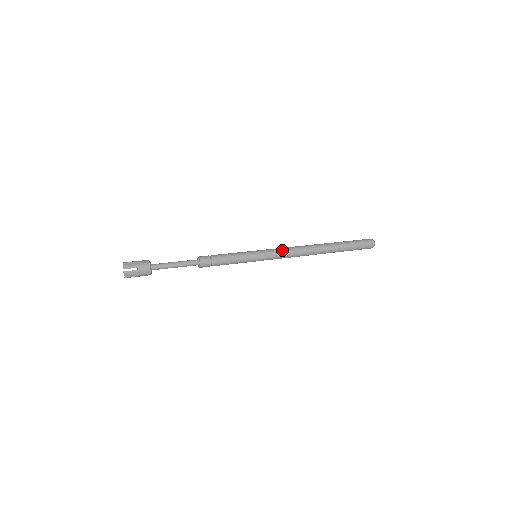
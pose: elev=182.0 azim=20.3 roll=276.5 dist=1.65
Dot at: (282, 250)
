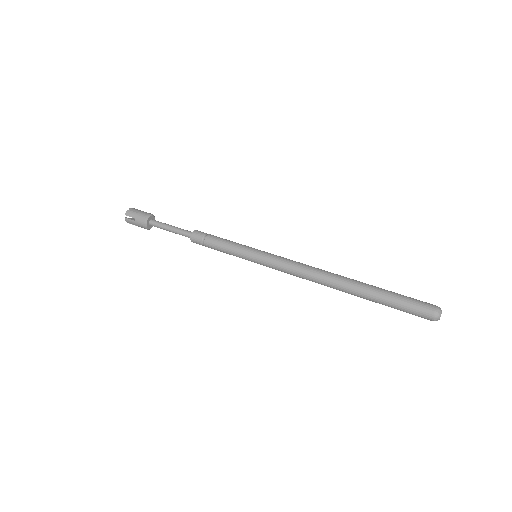
Dot at: (289, 259)
